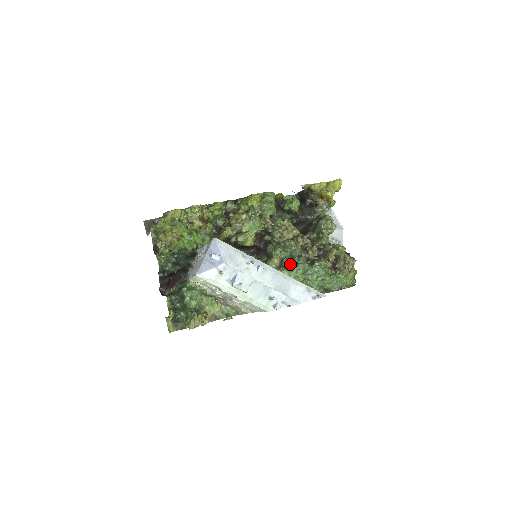
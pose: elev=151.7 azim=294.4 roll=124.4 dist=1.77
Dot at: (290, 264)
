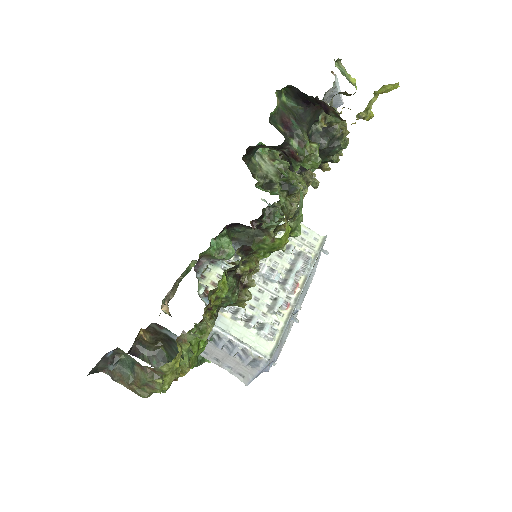
Dot at: occluded
